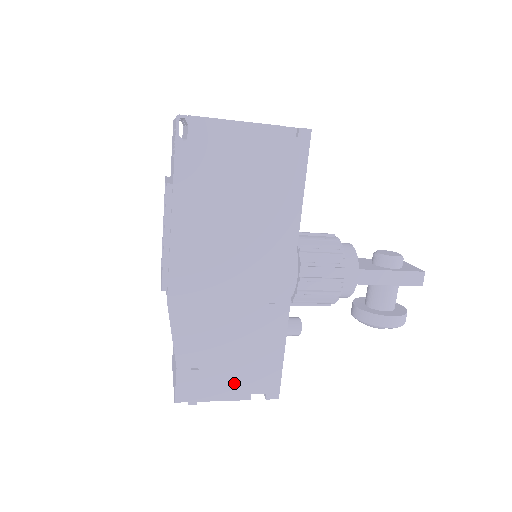
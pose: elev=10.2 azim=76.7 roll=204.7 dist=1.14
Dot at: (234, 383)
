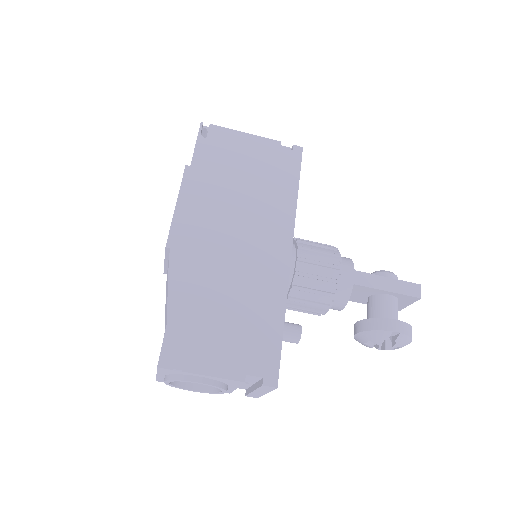
Dot at: (227, 356)
